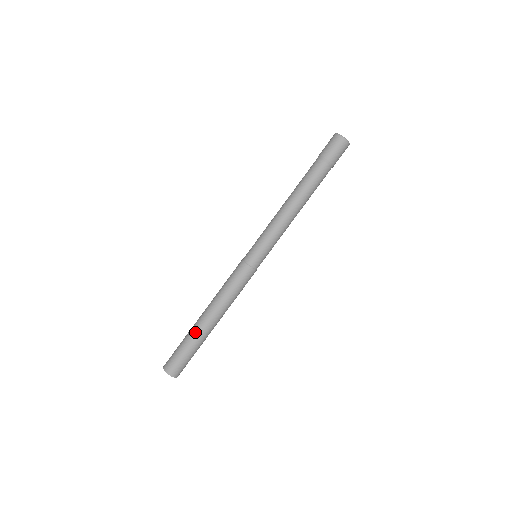
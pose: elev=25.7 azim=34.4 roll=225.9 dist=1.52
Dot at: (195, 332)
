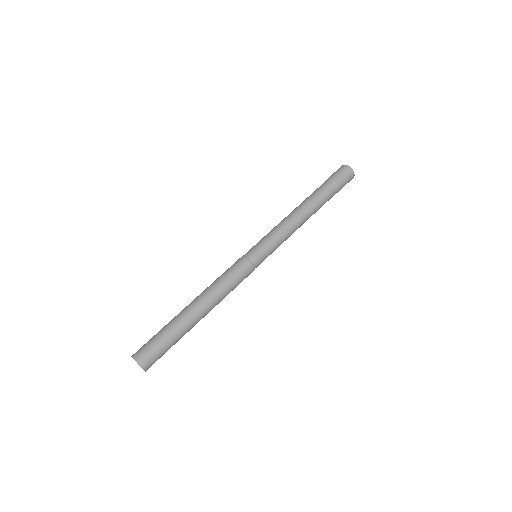
Dot at: (180, 320)
